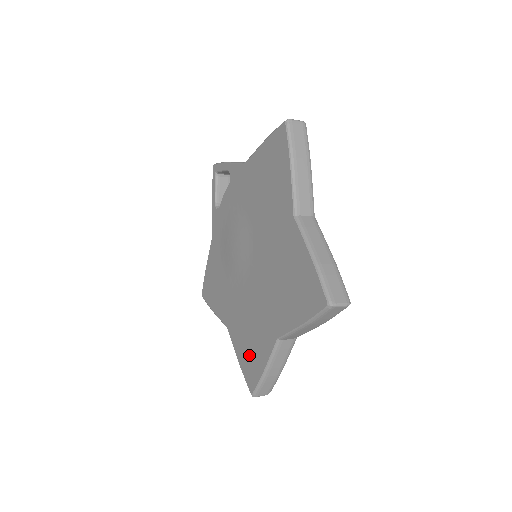
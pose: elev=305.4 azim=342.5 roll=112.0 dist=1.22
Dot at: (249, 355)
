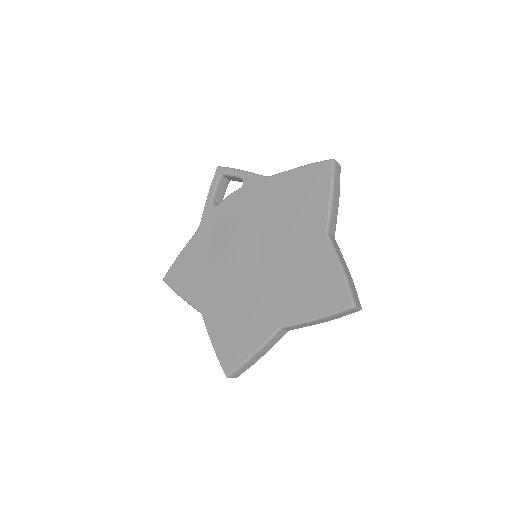
Dot at: (232, 339)
